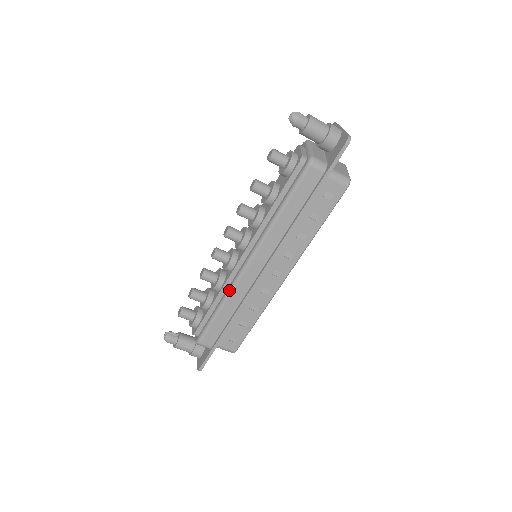
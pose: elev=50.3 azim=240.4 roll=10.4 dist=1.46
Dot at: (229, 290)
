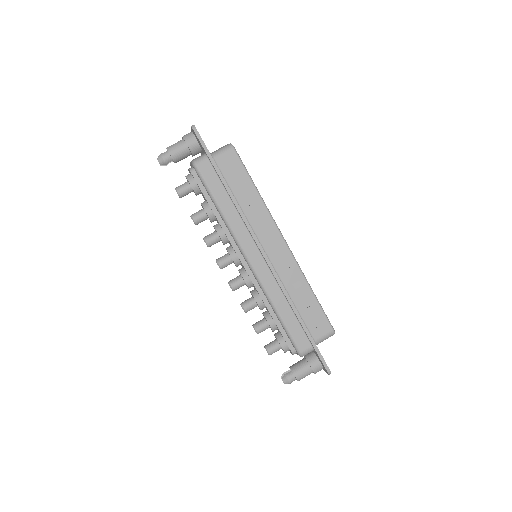
Dot at: (265, 293)
